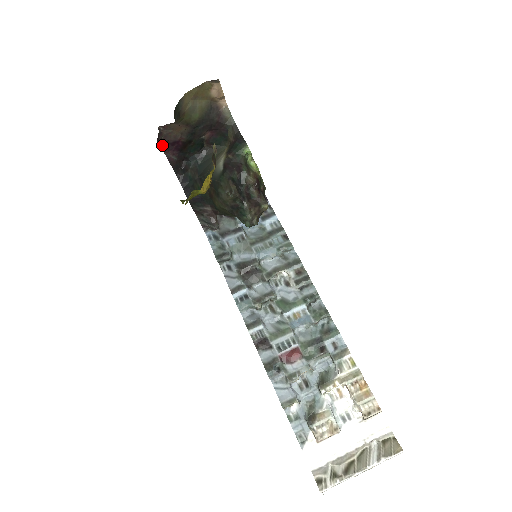
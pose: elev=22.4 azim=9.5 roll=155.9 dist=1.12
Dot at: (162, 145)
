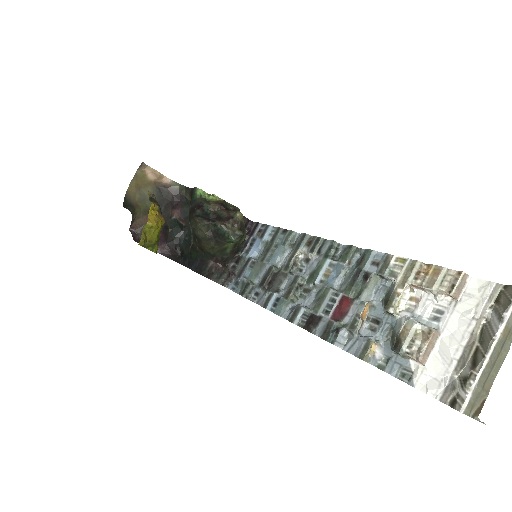
Dot at: occluded
